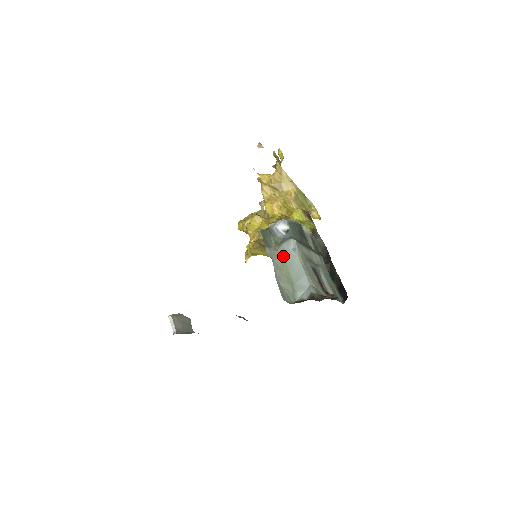
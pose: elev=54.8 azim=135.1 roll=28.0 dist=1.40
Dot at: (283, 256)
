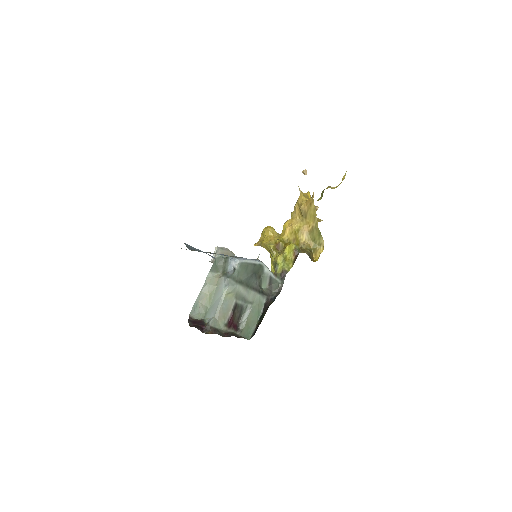
Dot at: (217, 285)
